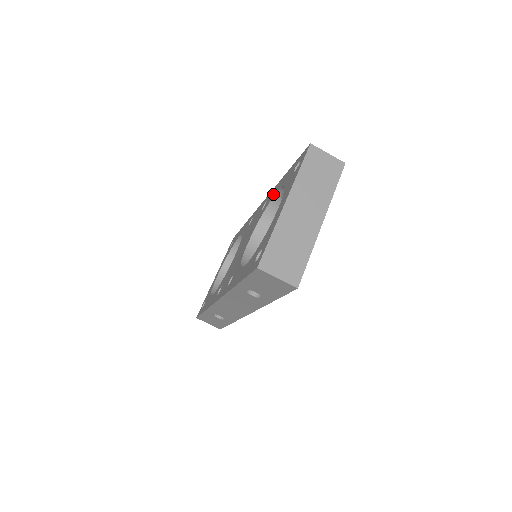
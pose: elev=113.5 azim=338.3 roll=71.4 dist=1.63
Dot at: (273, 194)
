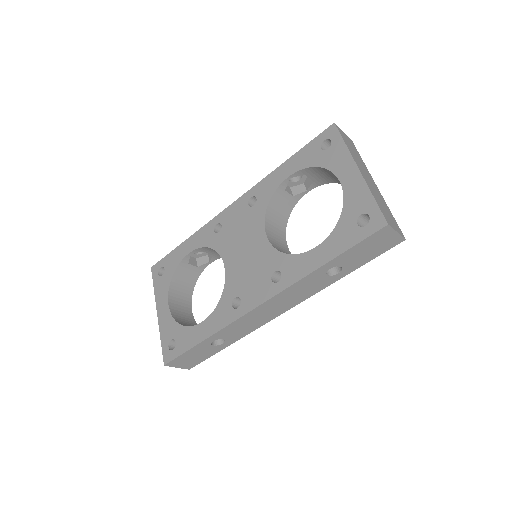
Dot at: (274, 184)
